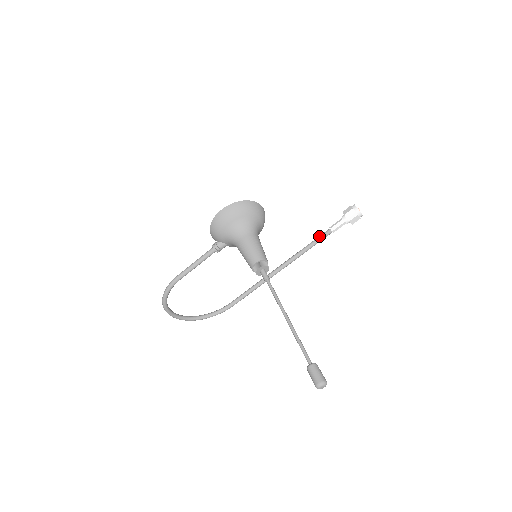
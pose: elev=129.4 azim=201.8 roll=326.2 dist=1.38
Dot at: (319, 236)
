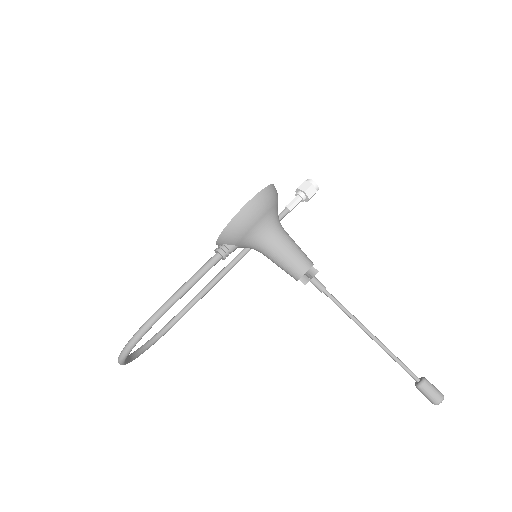
Dot at: occluded
